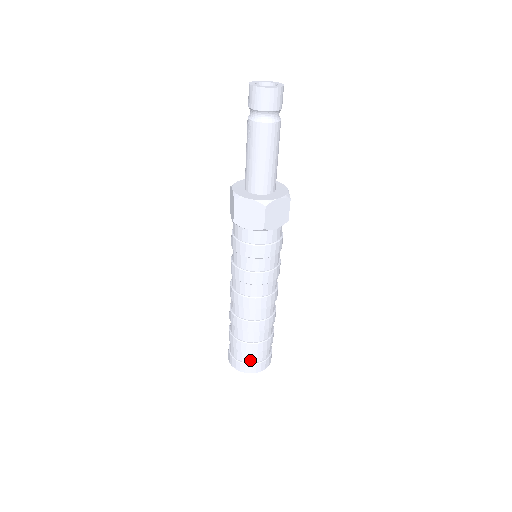
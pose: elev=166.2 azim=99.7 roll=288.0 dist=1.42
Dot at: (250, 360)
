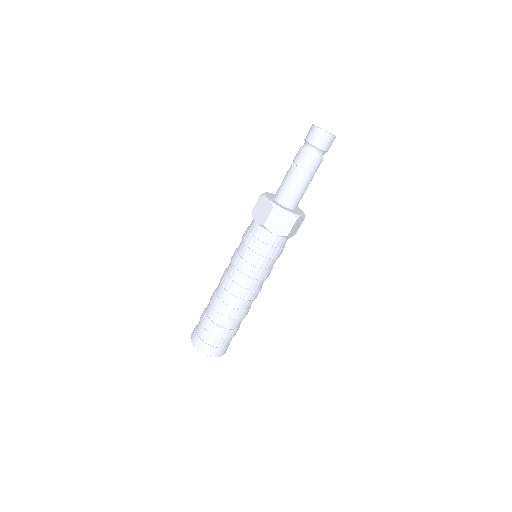
Dot at: (219, 345)
